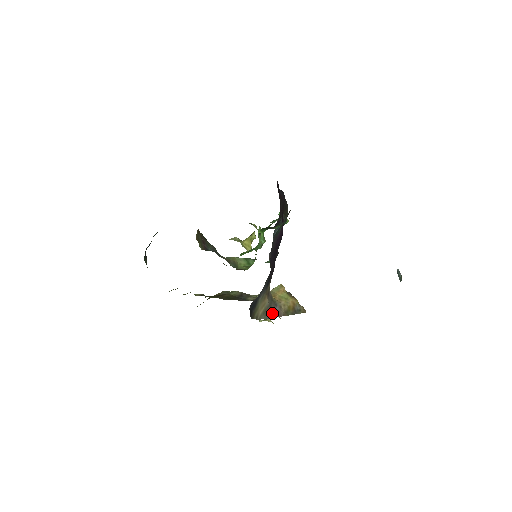
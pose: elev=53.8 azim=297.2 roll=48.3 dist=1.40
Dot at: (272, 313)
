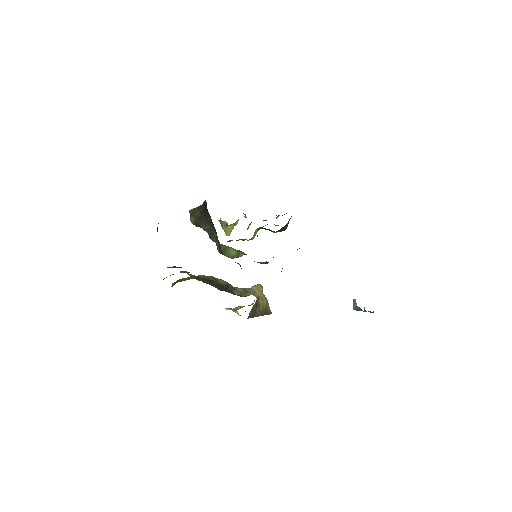
Dot at: (255, 313)
